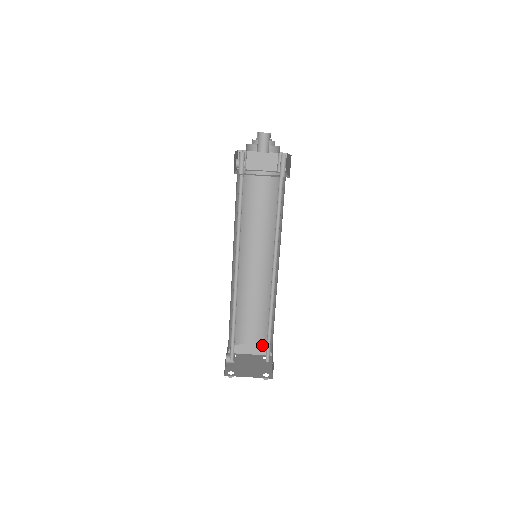
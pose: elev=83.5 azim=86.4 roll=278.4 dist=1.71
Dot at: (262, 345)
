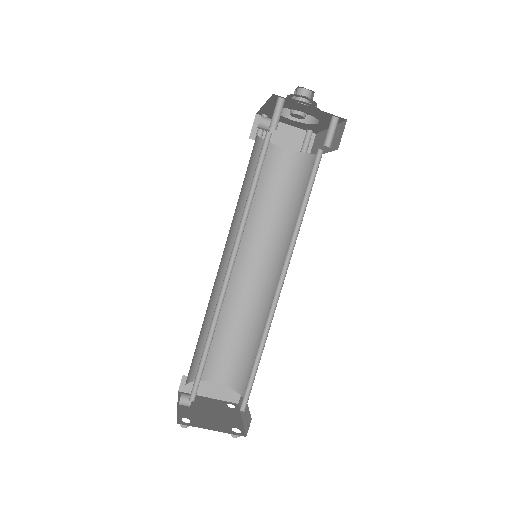
Dot at: (230, 386)
